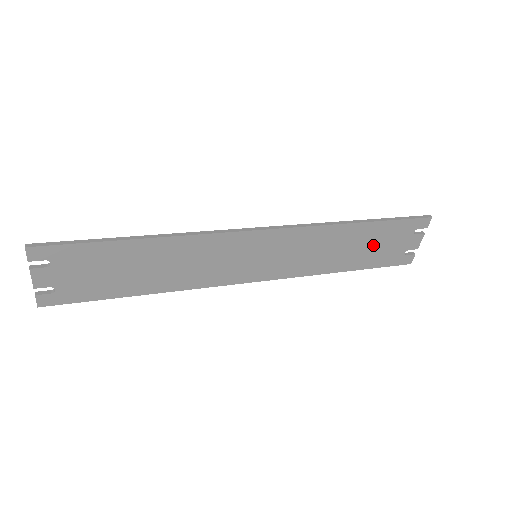
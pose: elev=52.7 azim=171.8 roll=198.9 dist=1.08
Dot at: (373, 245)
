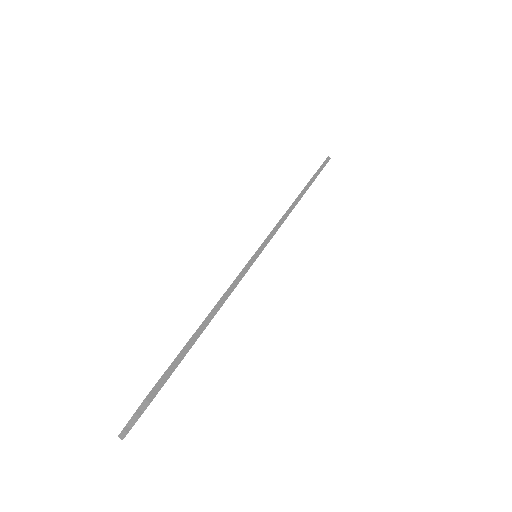
Dot at: occluded
